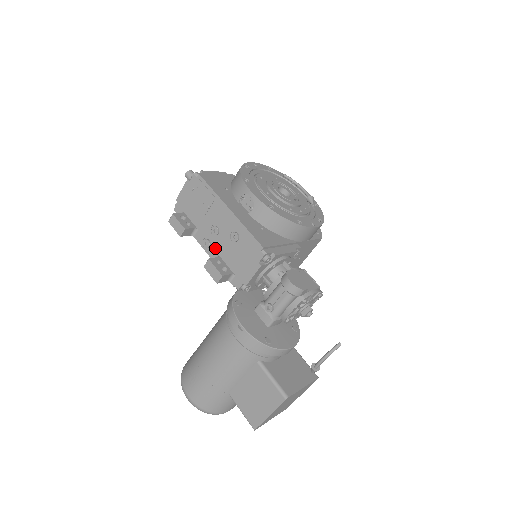
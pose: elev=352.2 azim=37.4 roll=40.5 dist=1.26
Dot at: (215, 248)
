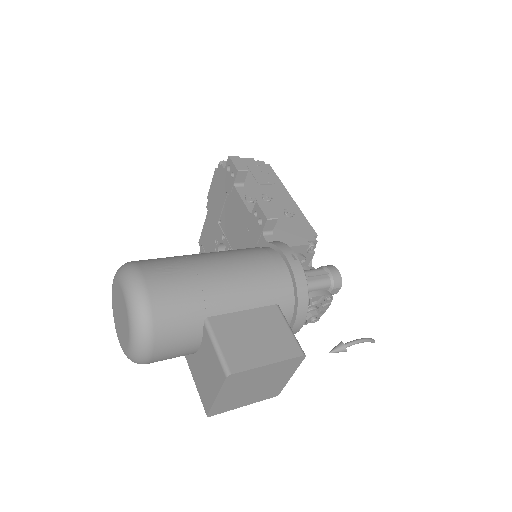
Dot at: occluded
